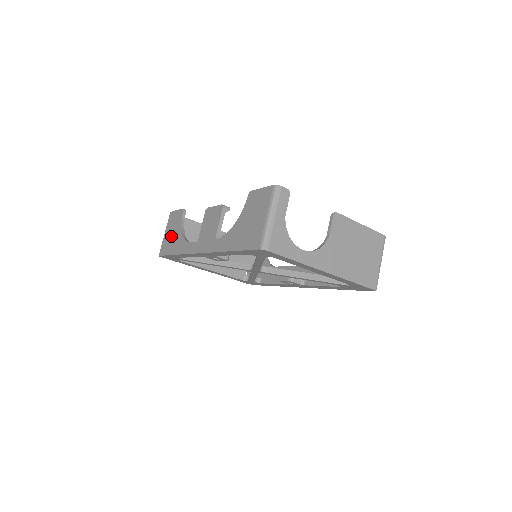
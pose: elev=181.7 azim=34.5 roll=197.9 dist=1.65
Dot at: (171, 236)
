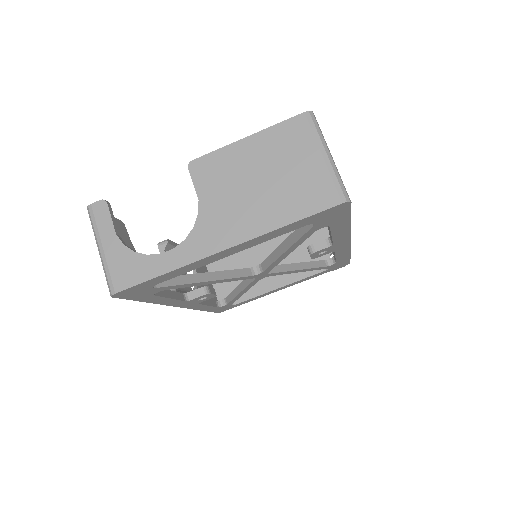
Dot at: occluded
